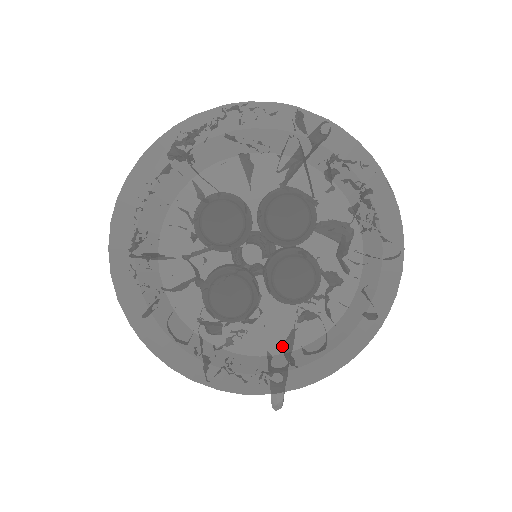
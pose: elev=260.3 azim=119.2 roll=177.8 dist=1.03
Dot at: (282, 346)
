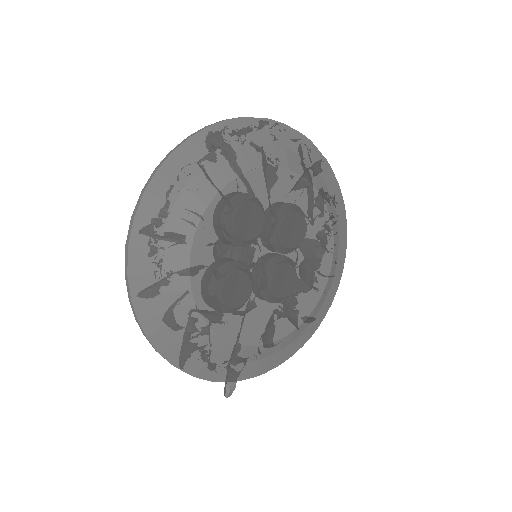
Dot at: (264, 338)
